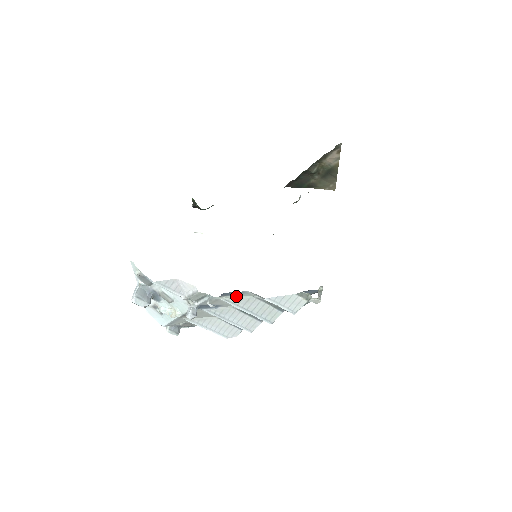
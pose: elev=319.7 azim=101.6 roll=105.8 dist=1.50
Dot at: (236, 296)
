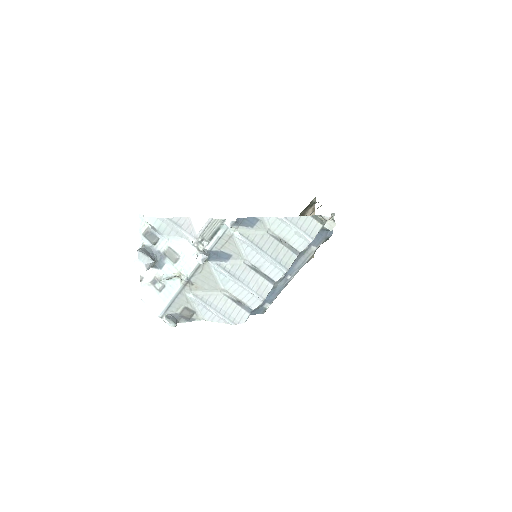
Dot at: (250, 230)
